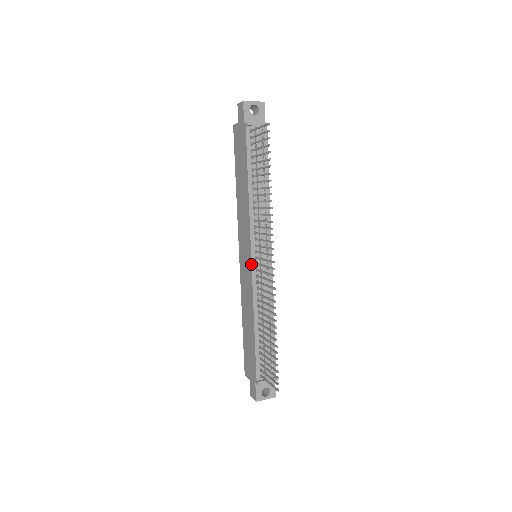
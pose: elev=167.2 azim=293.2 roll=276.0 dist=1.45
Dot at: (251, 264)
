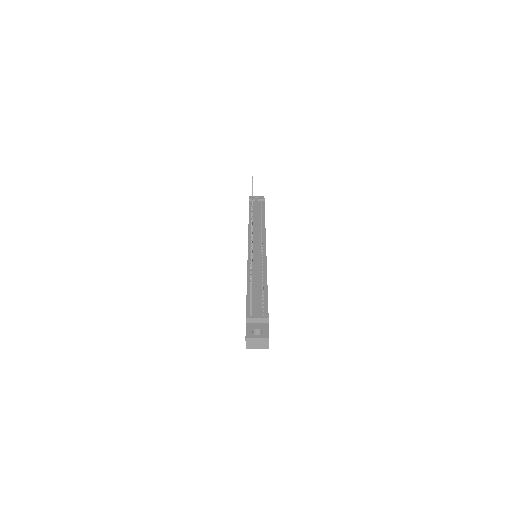
Dot at: occluded
